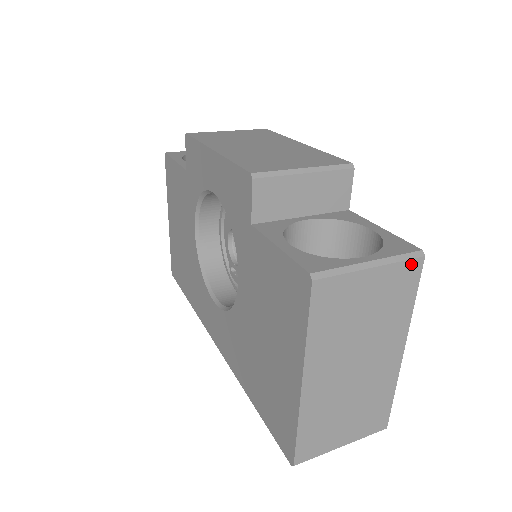
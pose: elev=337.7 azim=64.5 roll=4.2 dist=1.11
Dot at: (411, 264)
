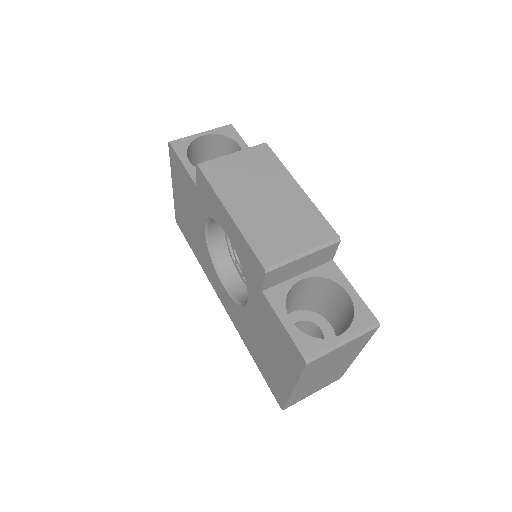
Dot at: (370, 332)
